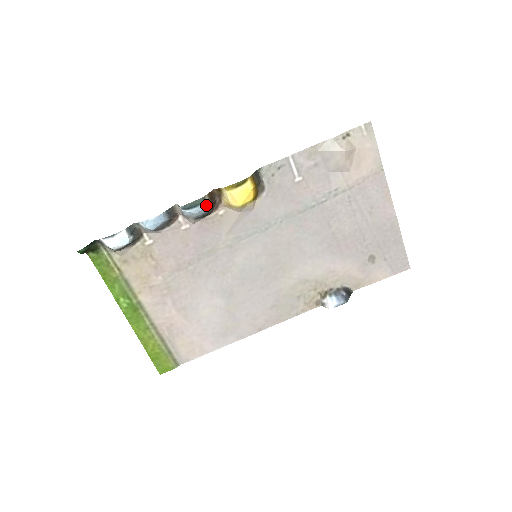
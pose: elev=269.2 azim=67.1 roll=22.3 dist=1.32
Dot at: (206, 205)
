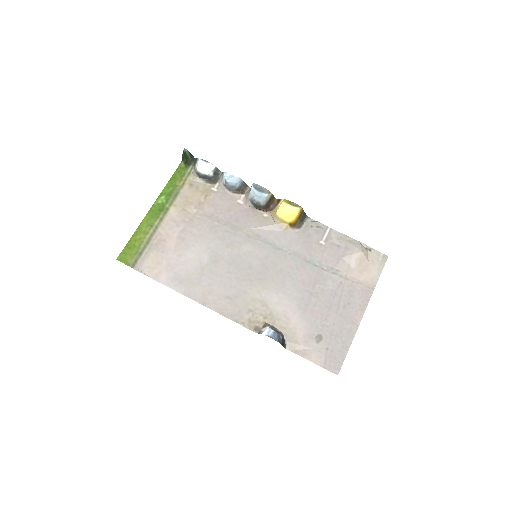
Dot at: (266, 197)
